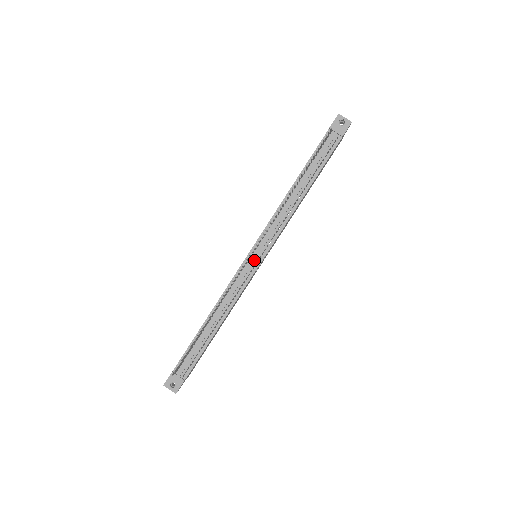
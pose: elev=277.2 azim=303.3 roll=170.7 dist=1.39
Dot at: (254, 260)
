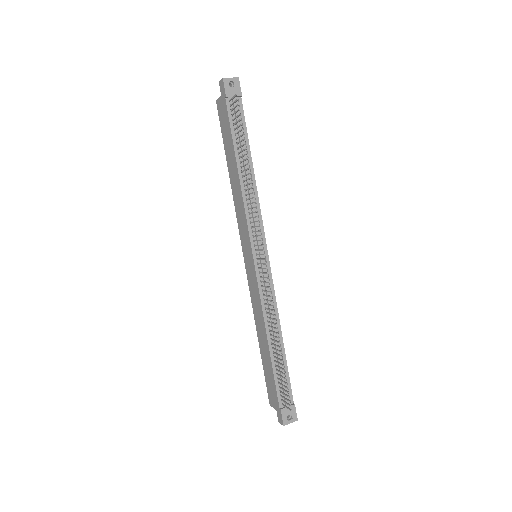
Dot at: (263, 260)
